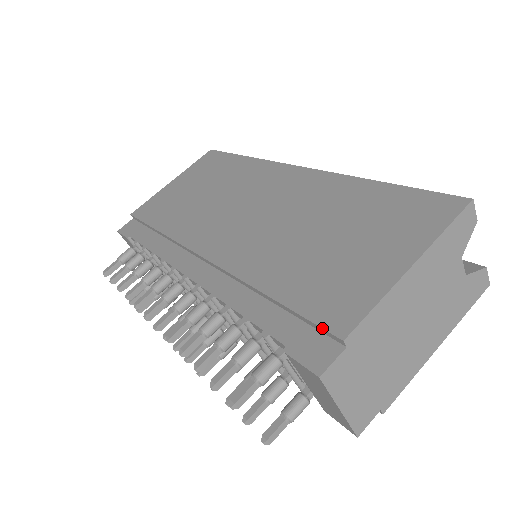
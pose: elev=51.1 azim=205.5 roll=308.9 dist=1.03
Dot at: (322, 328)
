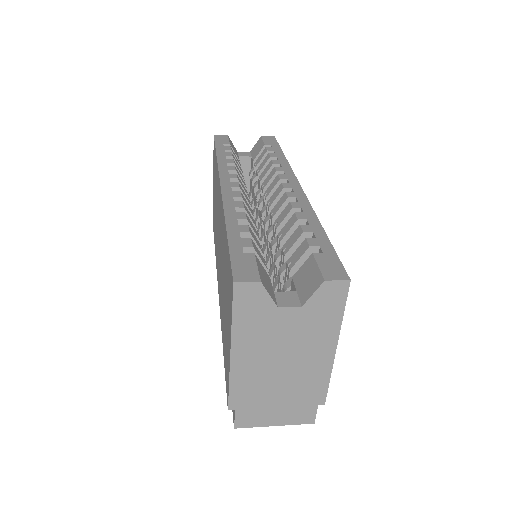
Dot at: occluded
